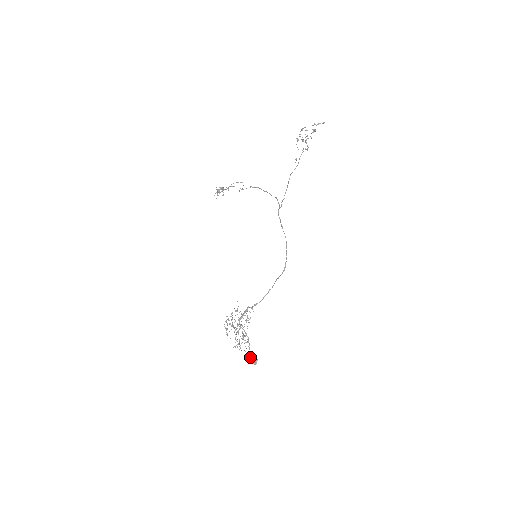
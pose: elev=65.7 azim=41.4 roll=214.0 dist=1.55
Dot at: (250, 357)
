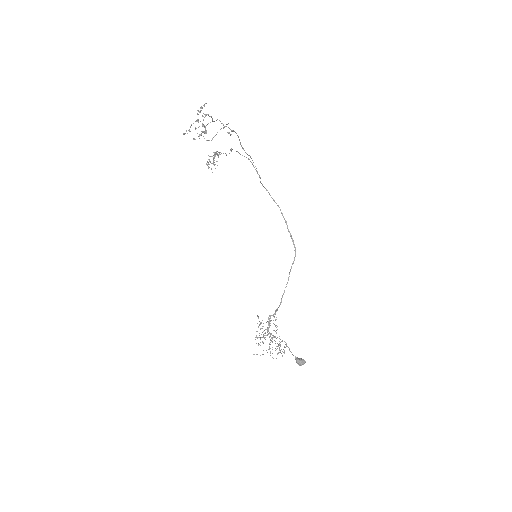
Dot at: occluded
